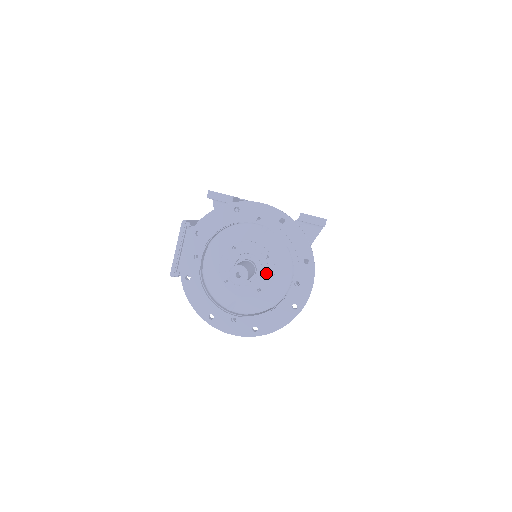
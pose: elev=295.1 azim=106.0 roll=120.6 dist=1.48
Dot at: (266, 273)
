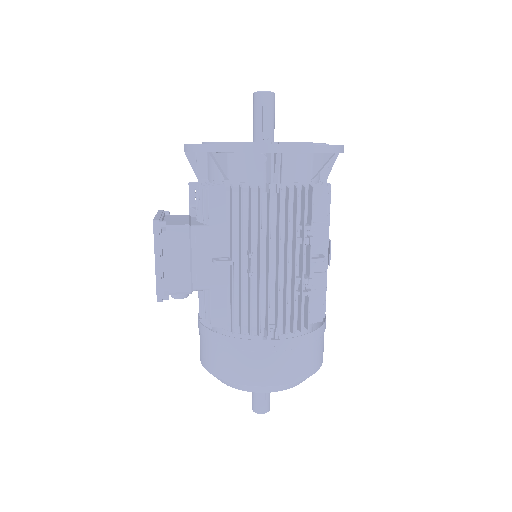
Dot at: occluded
